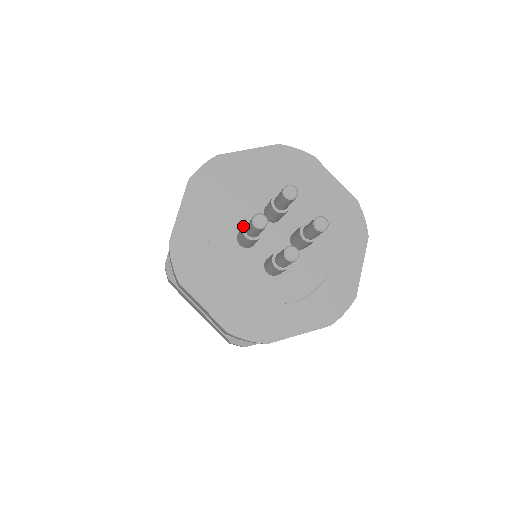
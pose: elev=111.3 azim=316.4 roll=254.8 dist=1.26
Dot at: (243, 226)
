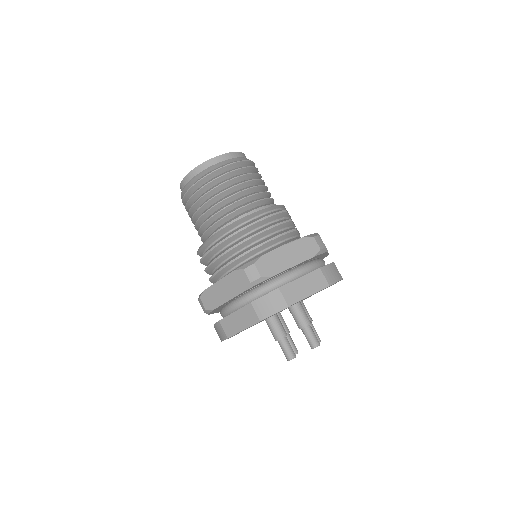
Dot at: (278, 340)
